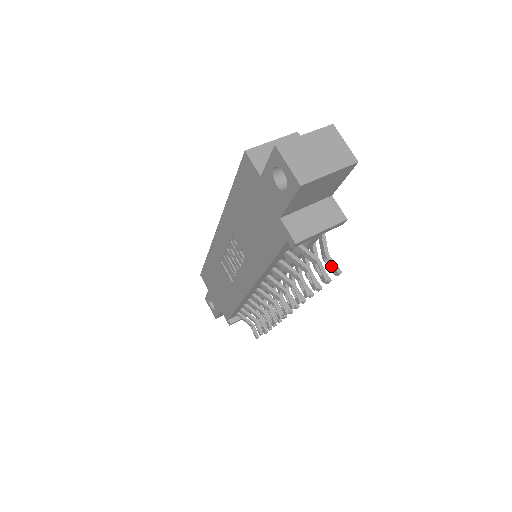
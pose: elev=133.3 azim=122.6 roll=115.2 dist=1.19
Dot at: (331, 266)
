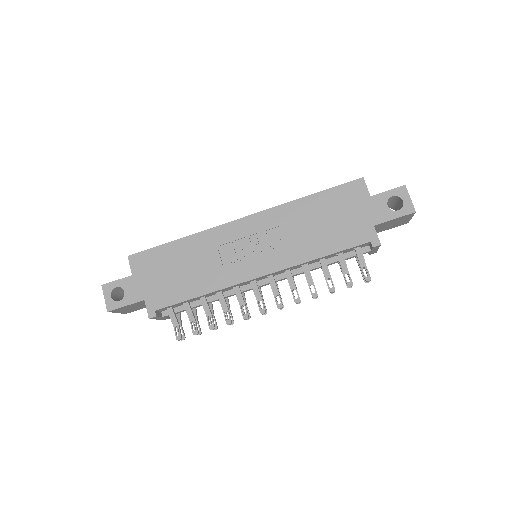
Dot at: occluded
